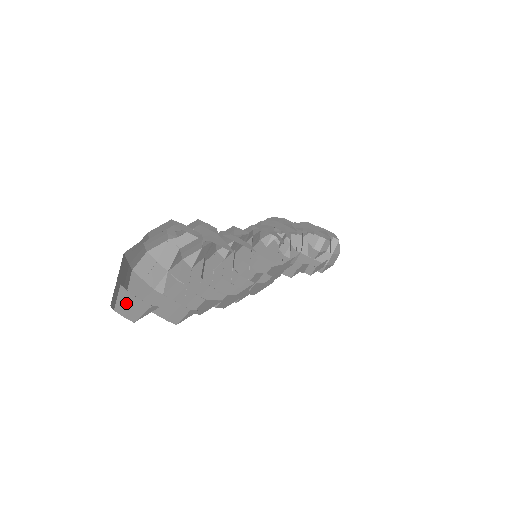
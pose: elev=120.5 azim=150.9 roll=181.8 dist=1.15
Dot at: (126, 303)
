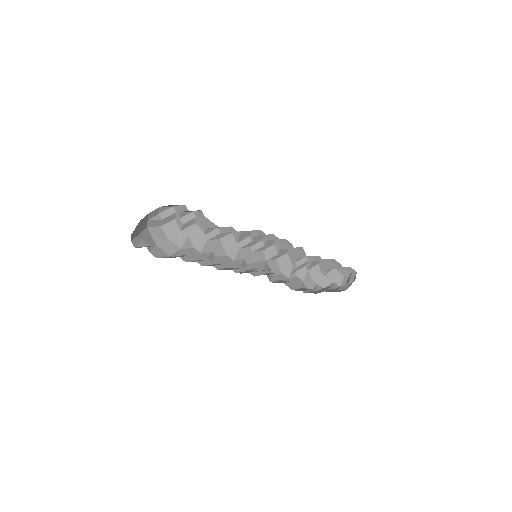
Dot at: occluded
